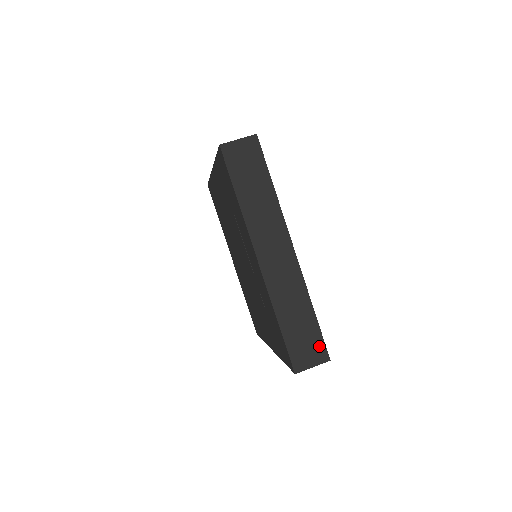
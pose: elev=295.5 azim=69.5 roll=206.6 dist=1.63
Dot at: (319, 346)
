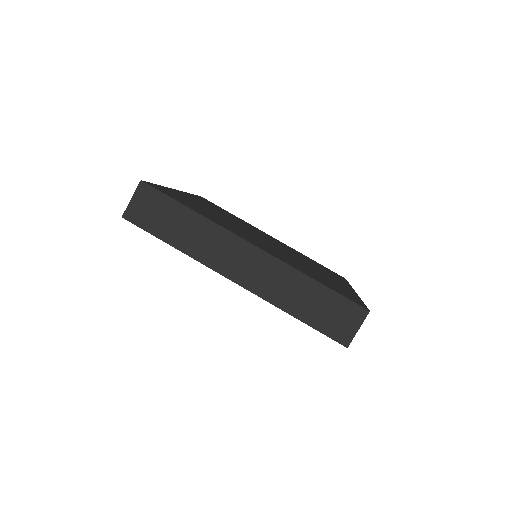
Dot at: (348, 307)
